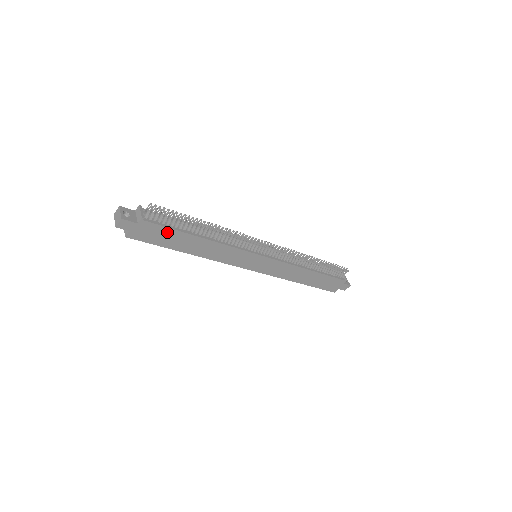
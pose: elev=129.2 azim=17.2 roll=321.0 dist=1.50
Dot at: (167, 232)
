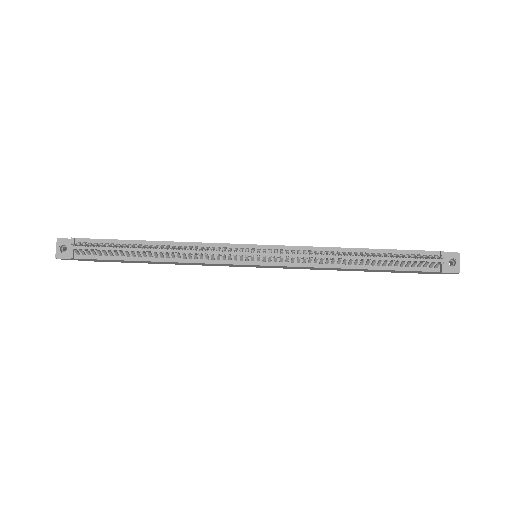
Dot at: (111, 260)
